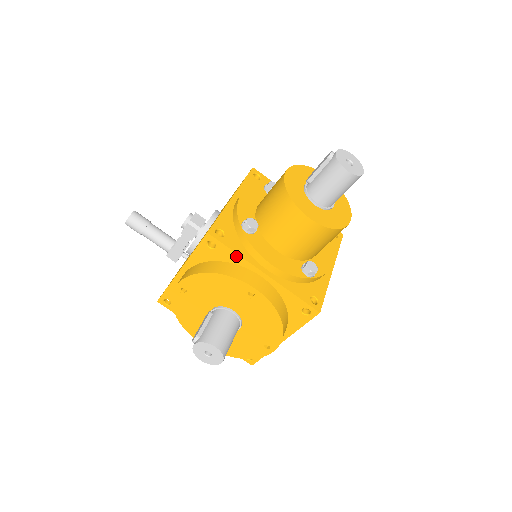
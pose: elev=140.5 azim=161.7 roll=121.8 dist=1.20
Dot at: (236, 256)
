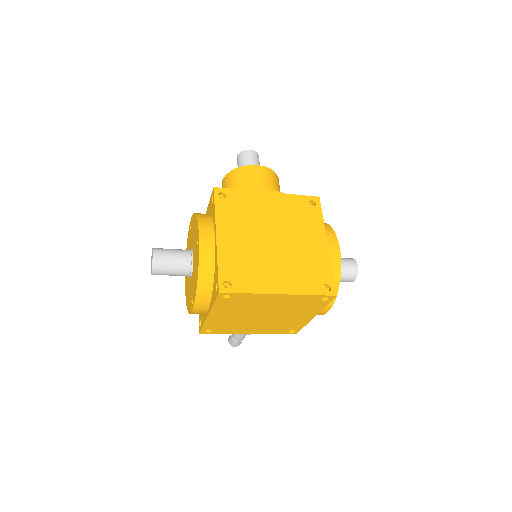
Dot at: occluded
